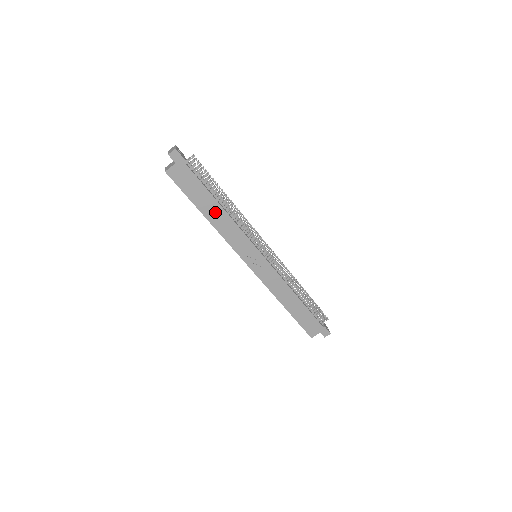
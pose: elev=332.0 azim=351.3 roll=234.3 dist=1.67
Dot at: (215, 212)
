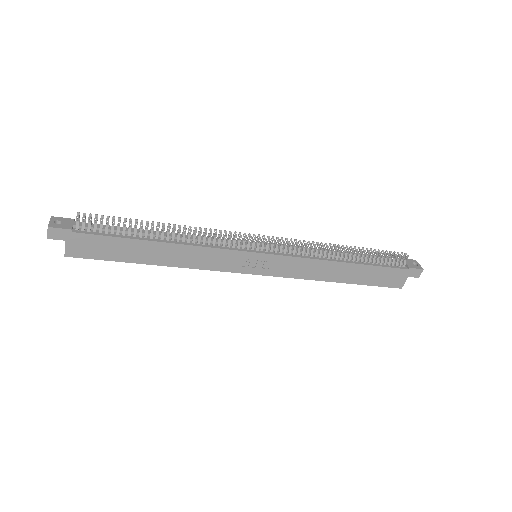
Dot at: (161, 253)
